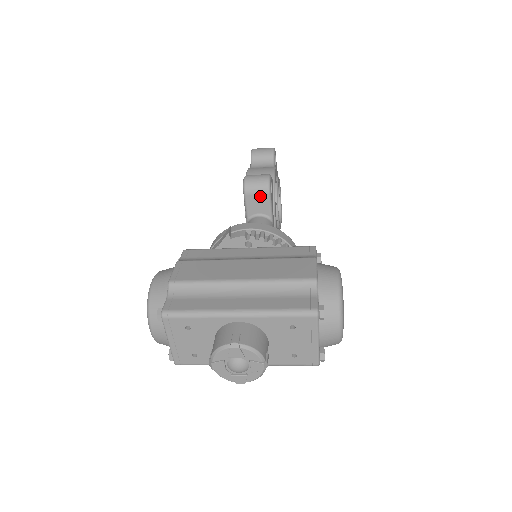
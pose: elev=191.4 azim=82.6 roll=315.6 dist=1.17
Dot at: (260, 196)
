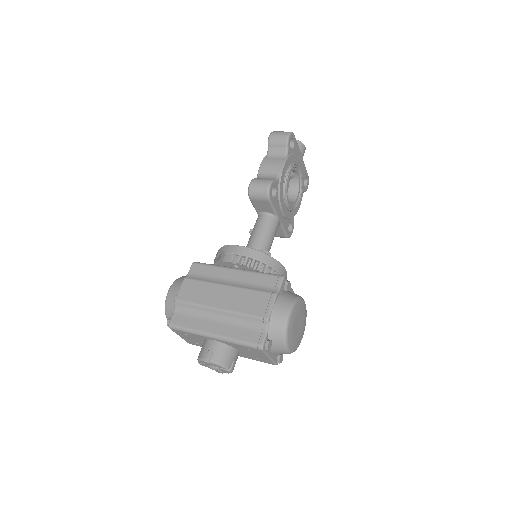
Dot at: (262, 202)
